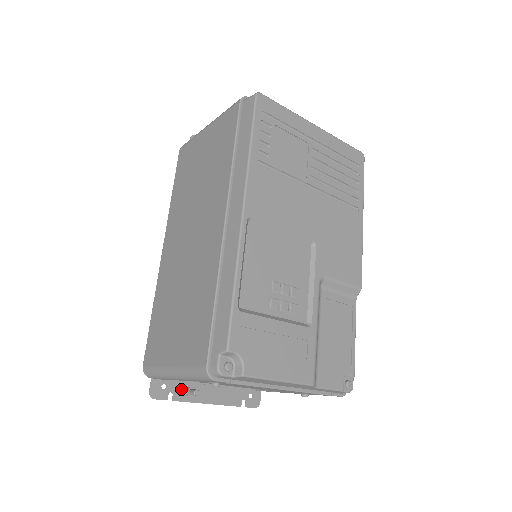
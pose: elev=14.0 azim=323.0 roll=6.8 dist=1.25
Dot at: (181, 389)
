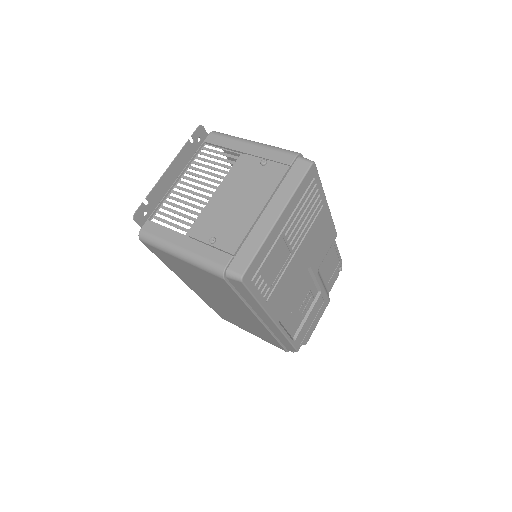
Dot at: occluded
